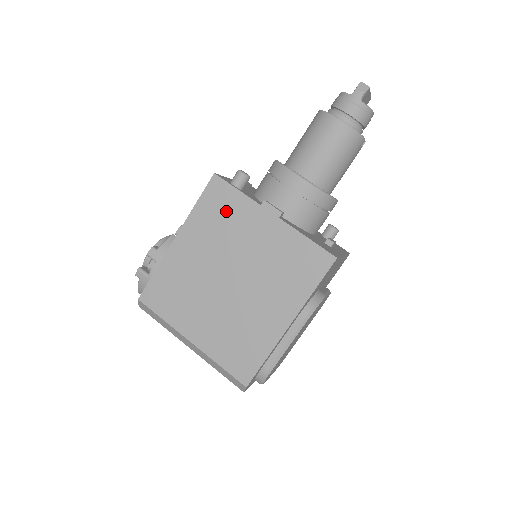
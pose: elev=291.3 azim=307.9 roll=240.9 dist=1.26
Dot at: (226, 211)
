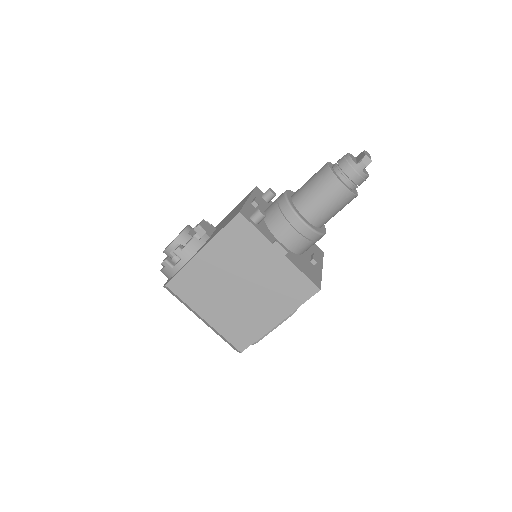
Dot at: (245, 241)
